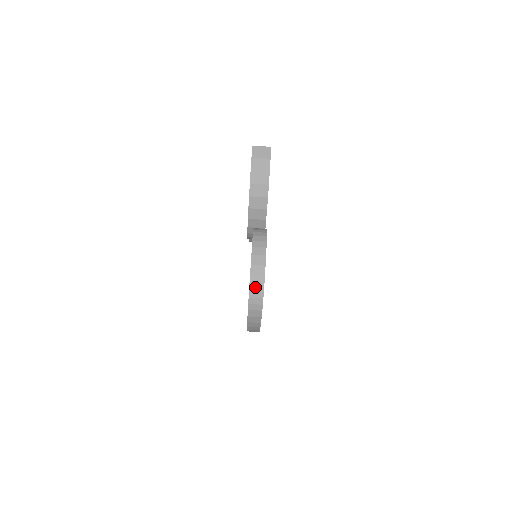
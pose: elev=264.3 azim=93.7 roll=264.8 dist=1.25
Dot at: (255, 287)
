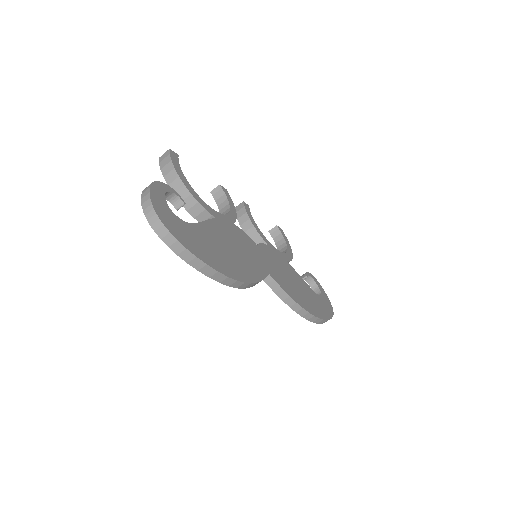
Dot at: (147, 210)
